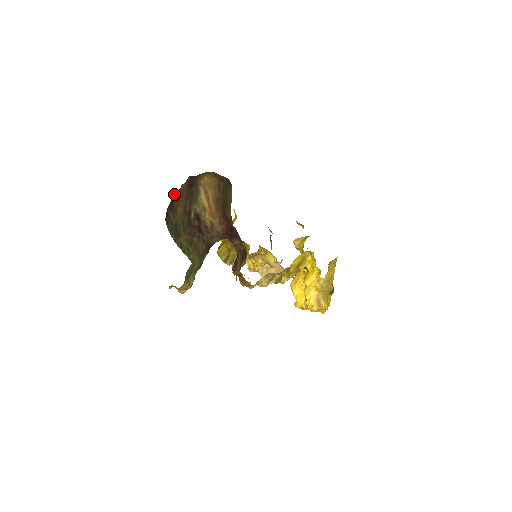
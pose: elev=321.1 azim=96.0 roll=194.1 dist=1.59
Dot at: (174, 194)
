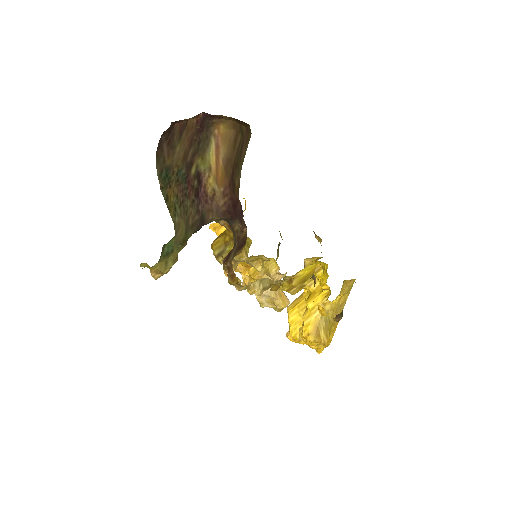
Dot at: (177, 123)
